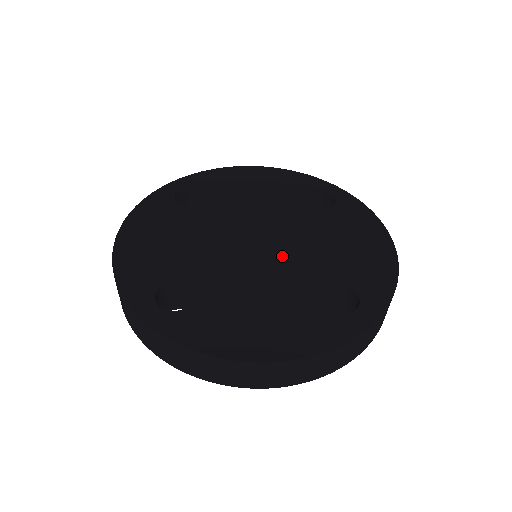
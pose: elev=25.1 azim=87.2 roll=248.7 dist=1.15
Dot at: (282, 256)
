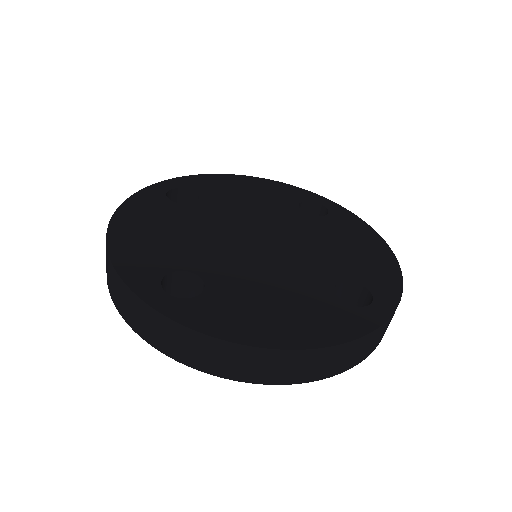
Dot at: (288, 253)
